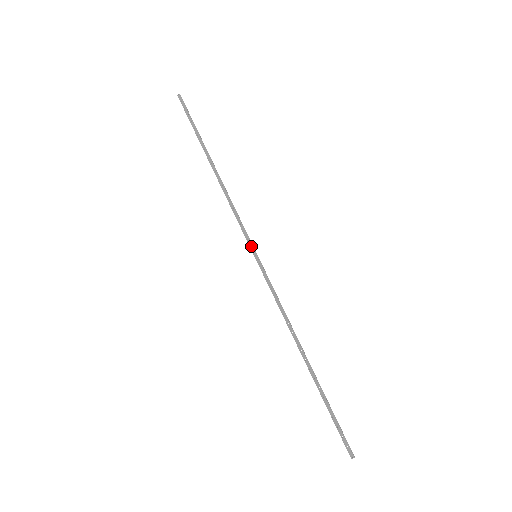
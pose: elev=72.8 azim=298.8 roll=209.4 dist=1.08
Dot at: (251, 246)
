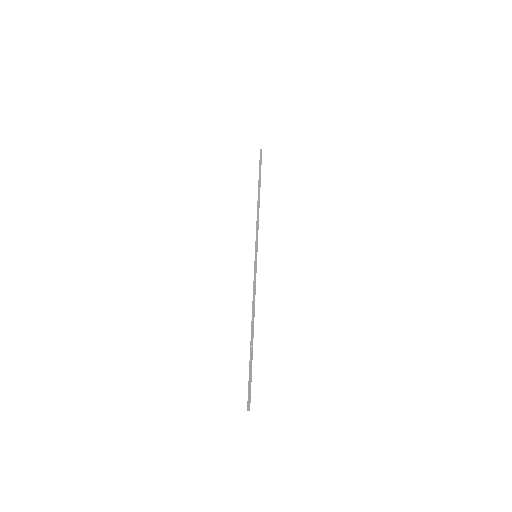
Dot at: (256, 249)
